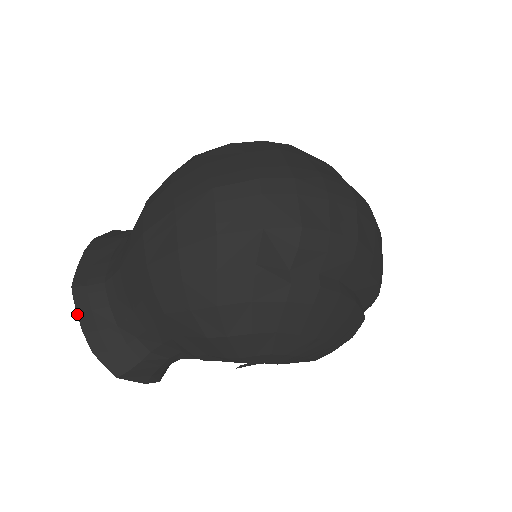
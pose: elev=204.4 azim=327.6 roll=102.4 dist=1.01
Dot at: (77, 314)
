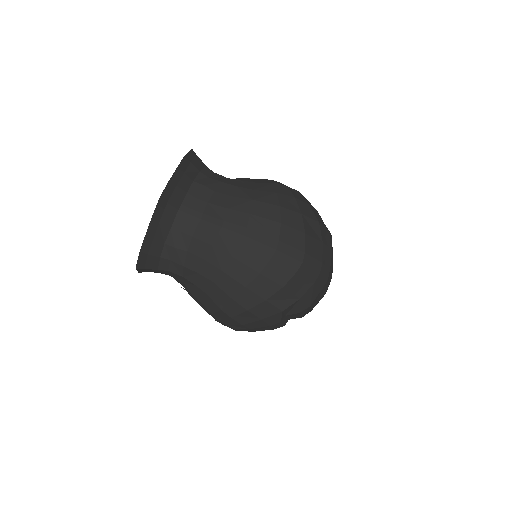
Dot at: (151, 220)
